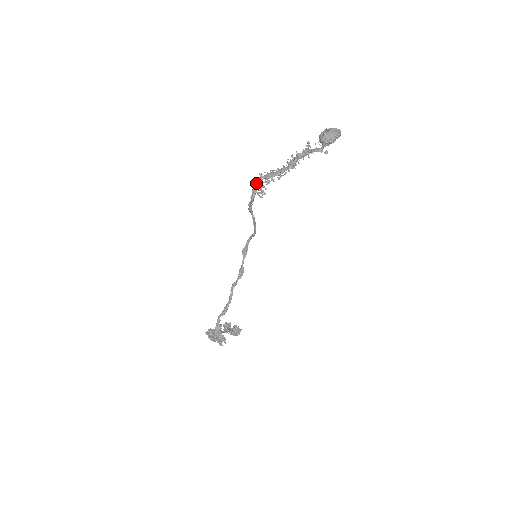
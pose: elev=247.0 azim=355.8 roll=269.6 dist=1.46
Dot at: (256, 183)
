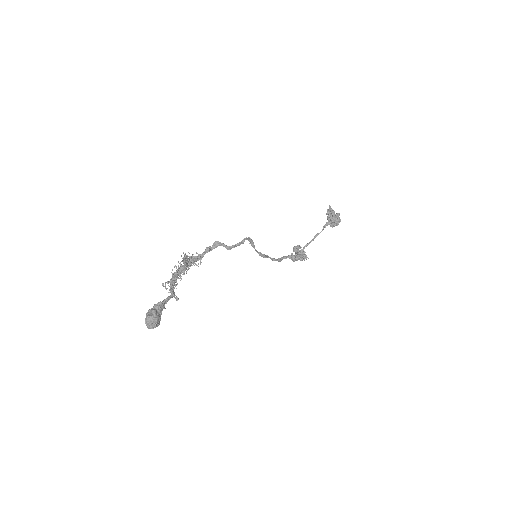
Dot at: occluded
